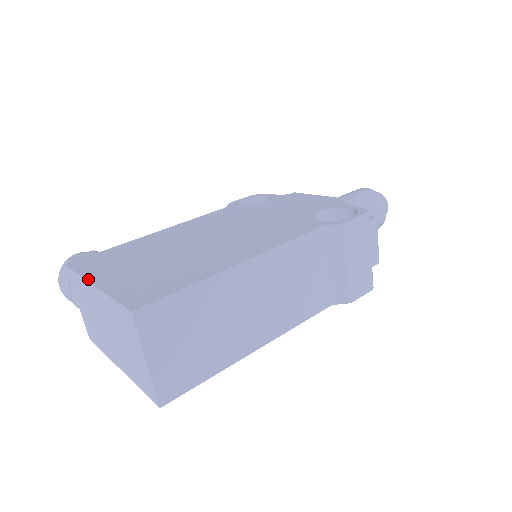
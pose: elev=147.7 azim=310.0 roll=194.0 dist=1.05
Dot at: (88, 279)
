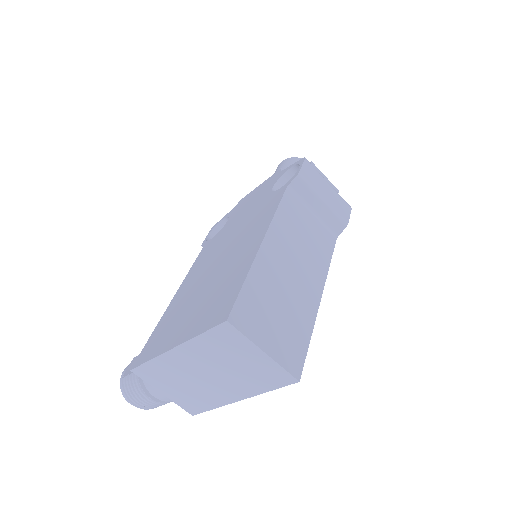
Dot at: (164, 352)
